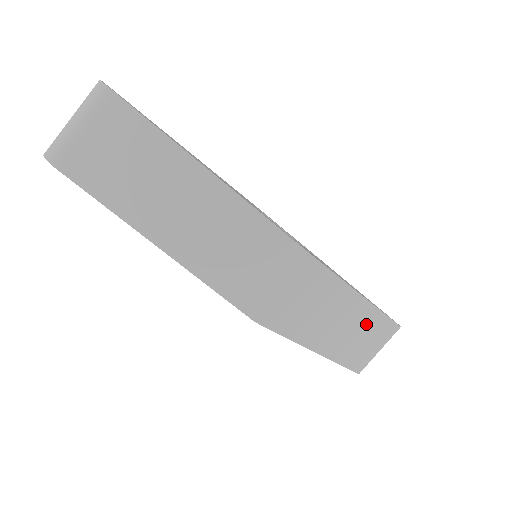
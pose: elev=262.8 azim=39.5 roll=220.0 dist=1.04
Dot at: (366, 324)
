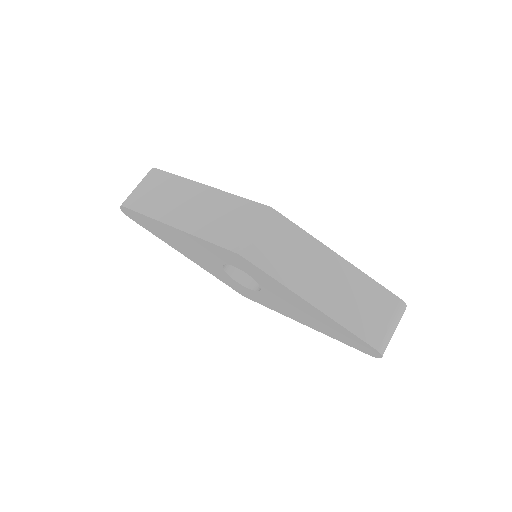
Dot at: (356, 286)
